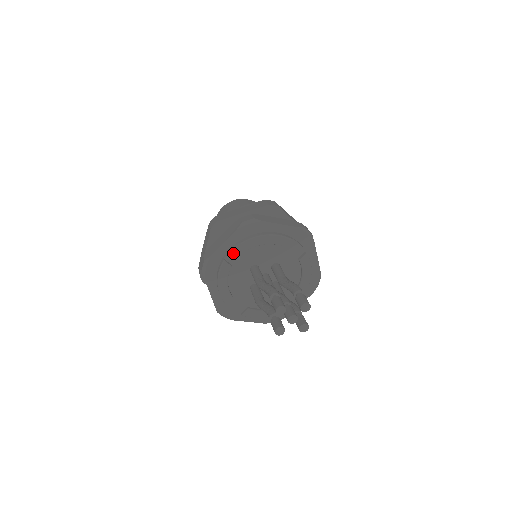
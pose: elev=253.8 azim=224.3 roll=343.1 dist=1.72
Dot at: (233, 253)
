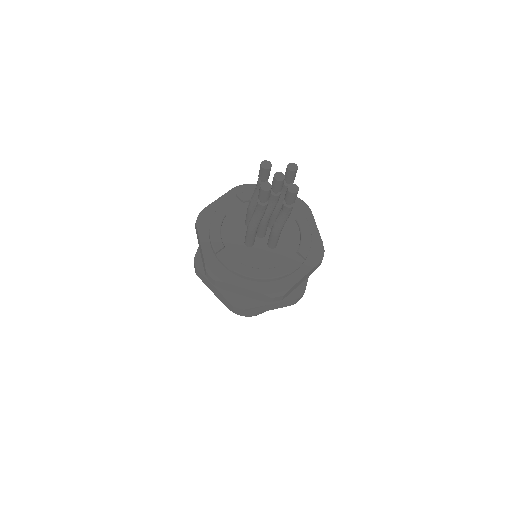
Dot at: (228, 205)
